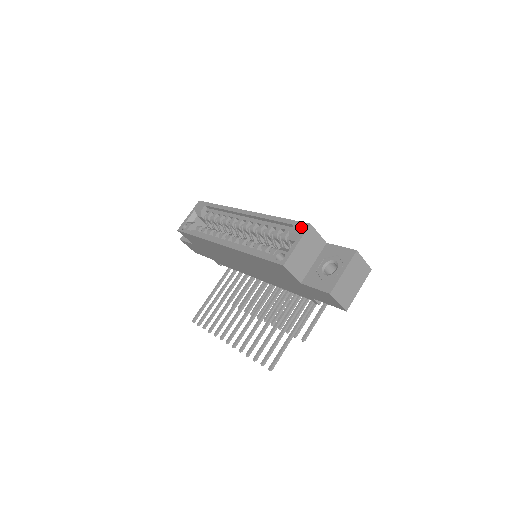
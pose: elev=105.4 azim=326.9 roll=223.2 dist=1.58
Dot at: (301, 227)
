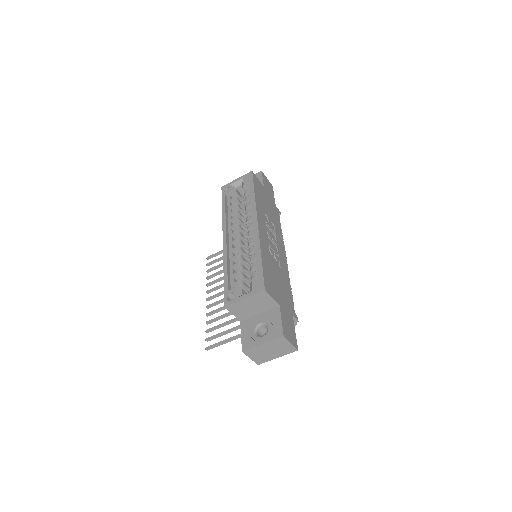
Dot at: (259, 285)
